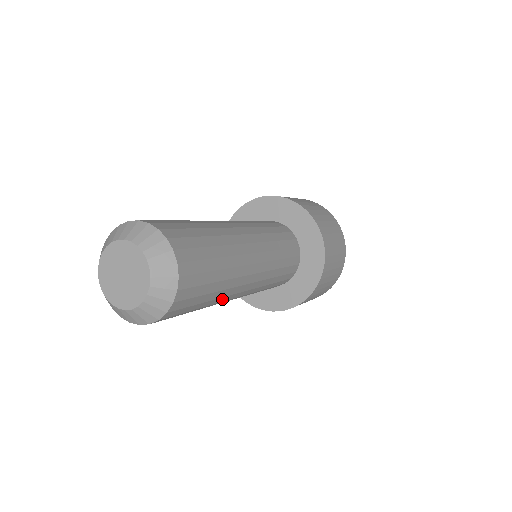
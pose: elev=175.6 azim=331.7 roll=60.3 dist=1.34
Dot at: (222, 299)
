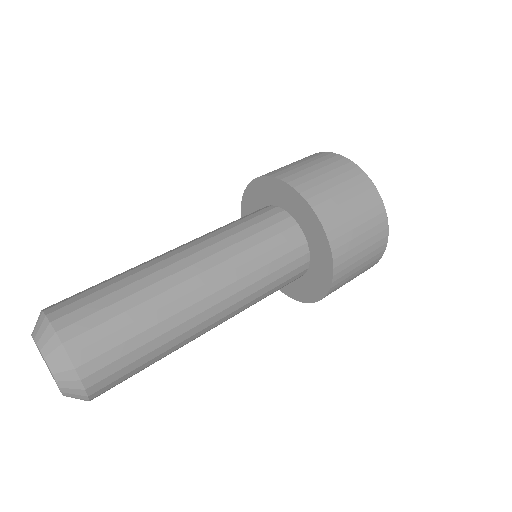
Dot at: occluded
